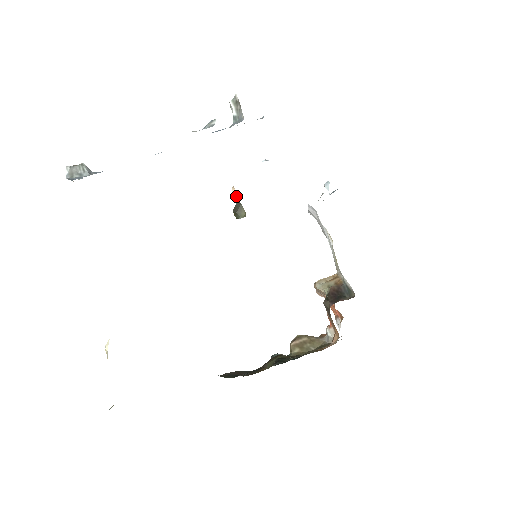
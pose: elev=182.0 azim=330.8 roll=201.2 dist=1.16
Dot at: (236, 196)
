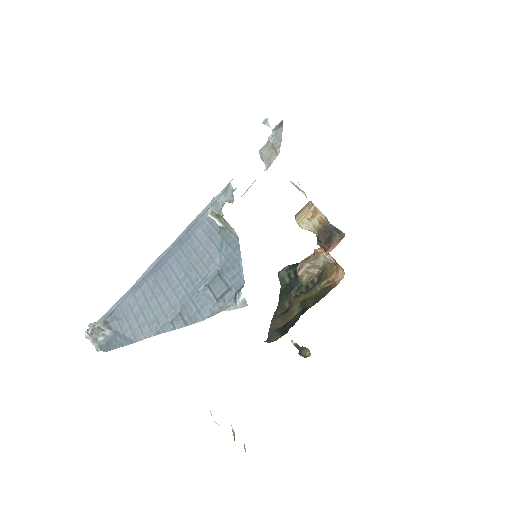
Dot at: (297, 345)
